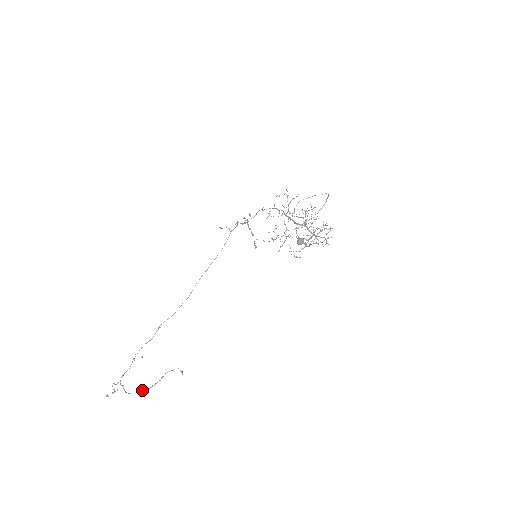
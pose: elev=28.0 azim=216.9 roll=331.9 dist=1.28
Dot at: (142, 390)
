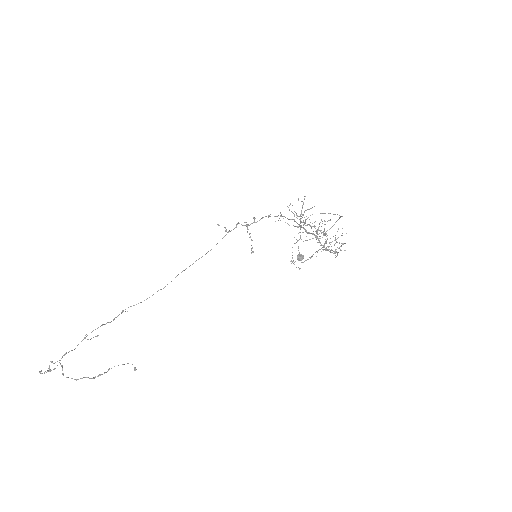
Dot at: (82, 378)
